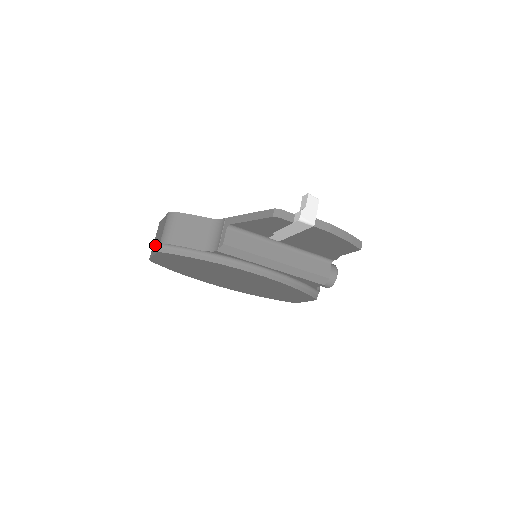
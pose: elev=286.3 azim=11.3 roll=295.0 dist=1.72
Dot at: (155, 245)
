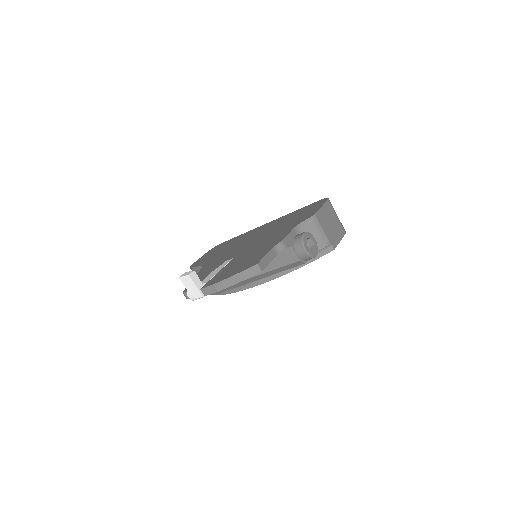
Dot at: occluded
